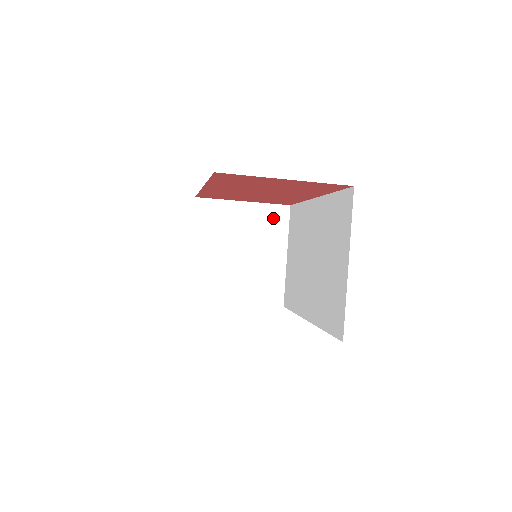
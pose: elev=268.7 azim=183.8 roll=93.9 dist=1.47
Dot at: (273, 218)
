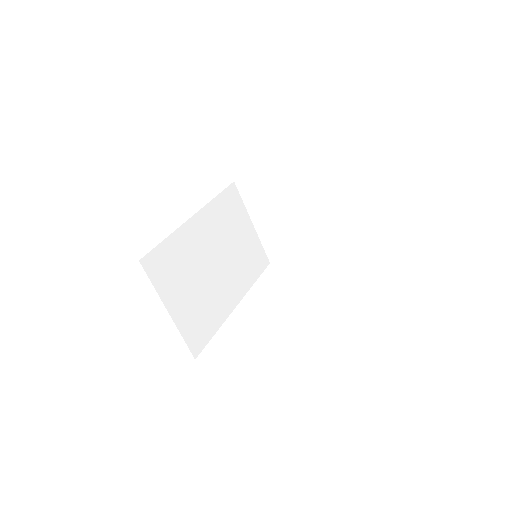
Dot at: (303, 177)
